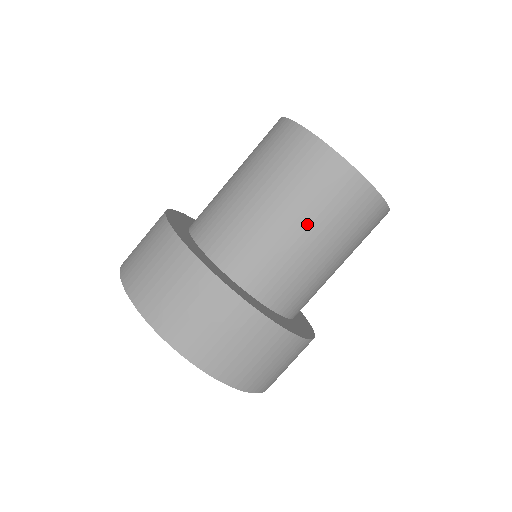
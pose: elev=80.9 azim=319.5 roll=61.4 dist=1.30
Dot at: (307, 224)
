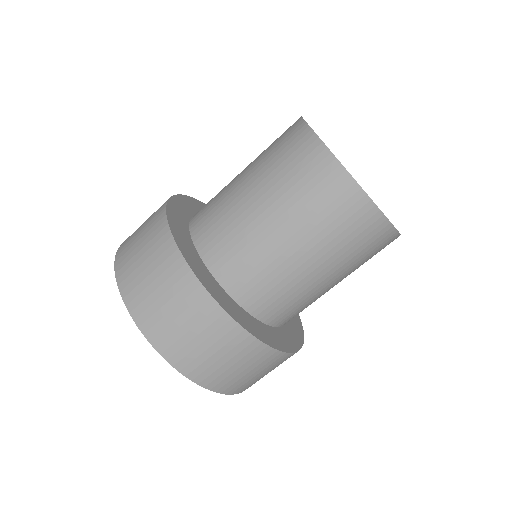
Dot at: (337, 272)
